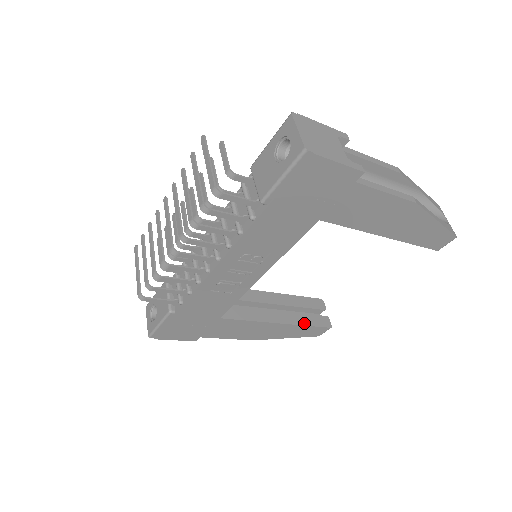
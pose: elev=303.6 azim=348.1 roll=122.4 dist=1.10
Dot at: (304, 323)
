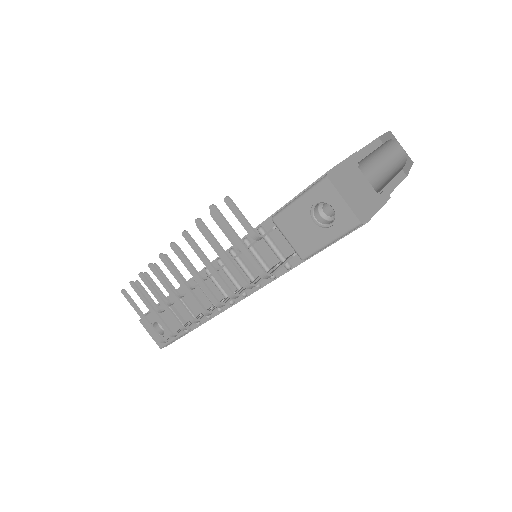
Dot at: occluded
